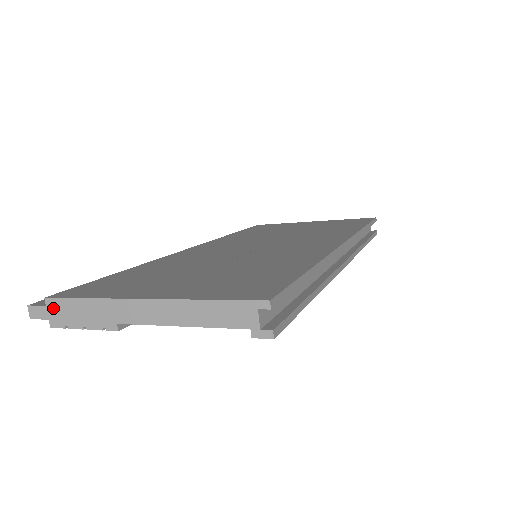
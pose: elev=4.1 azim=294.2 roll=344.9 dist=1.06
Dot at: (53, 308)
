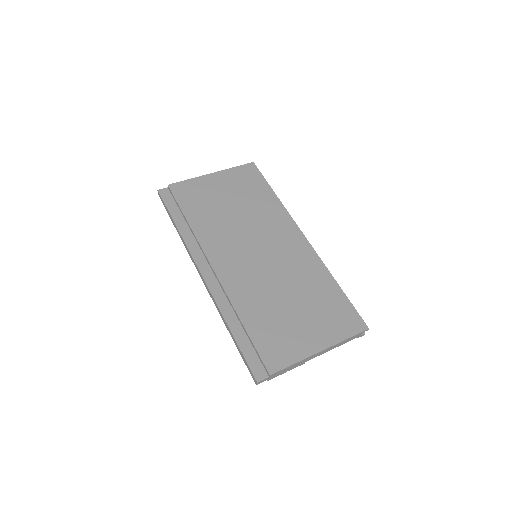
Dot at: (273, 375)
